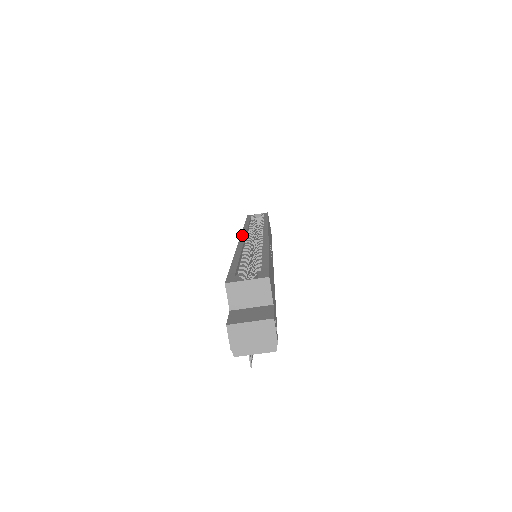
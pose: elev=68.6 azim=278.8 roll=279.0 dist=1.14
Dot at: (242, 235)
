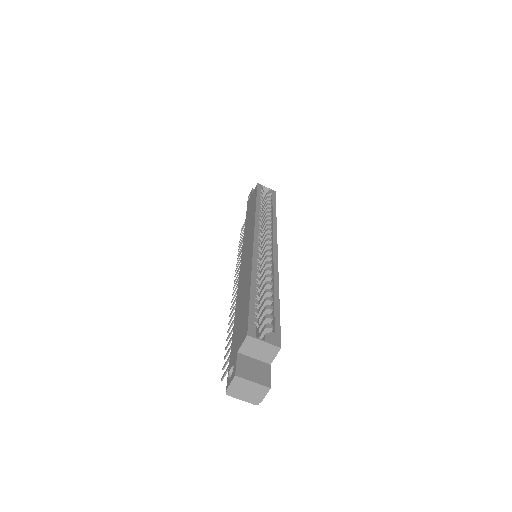
Dot at: (256, 233)
